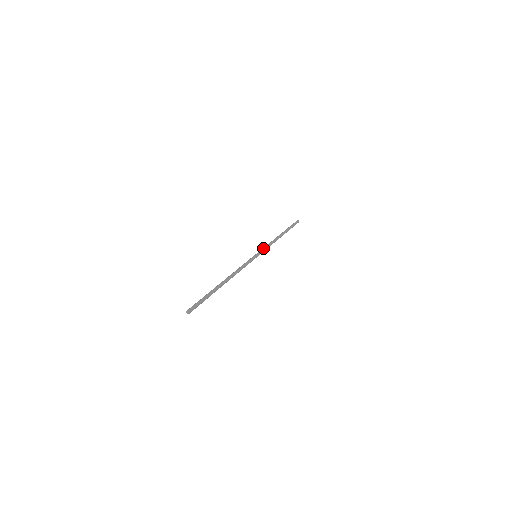
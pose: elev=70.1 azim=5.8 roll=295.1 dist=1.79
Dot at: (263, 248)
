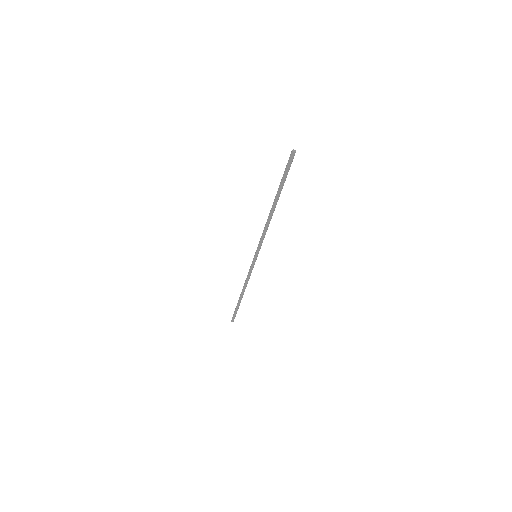
Dot at: (250, 266)
